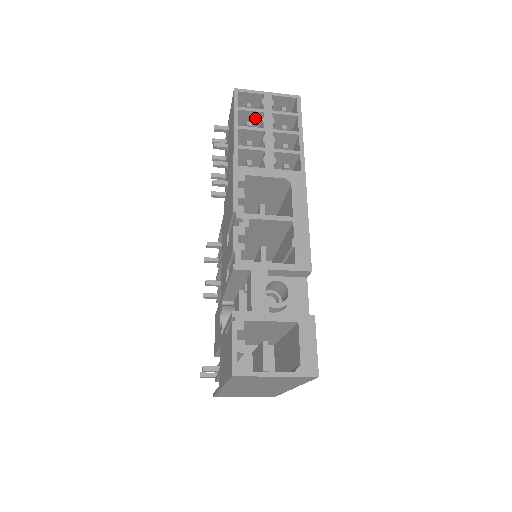
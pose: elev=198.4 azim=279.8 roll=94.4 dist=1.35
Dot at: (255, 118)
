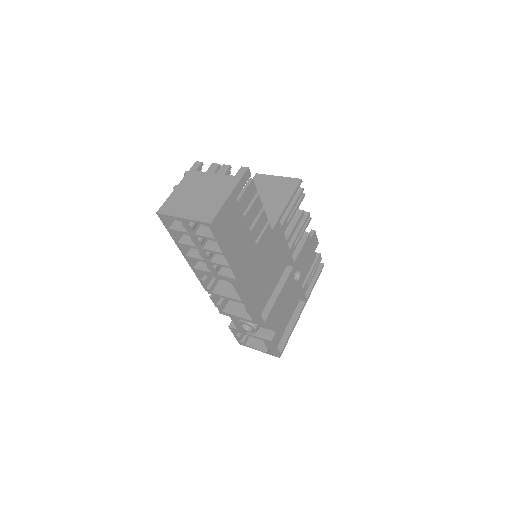
Dot at: occluded
